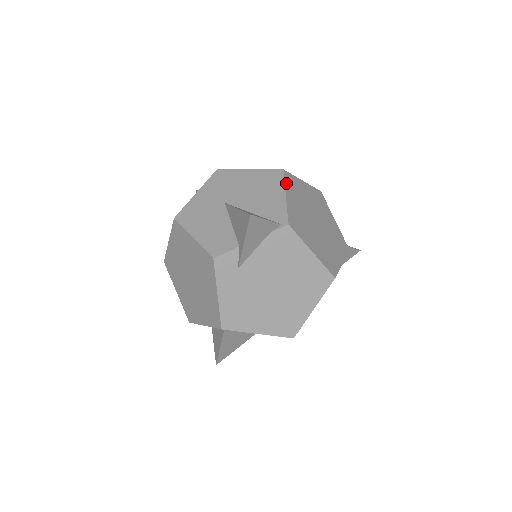
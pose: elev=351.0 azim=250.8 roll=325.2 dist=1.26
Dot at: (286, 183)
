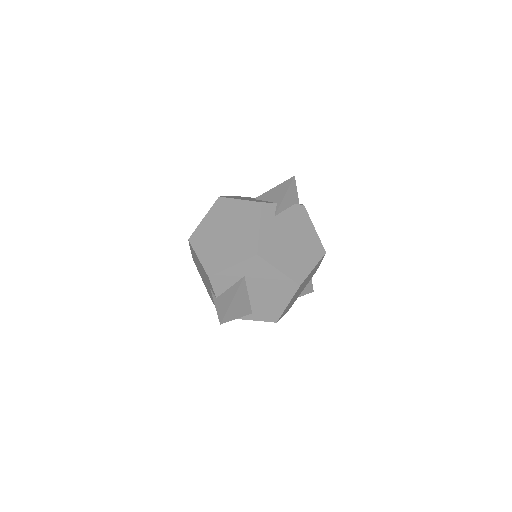
Dot at: occluded
